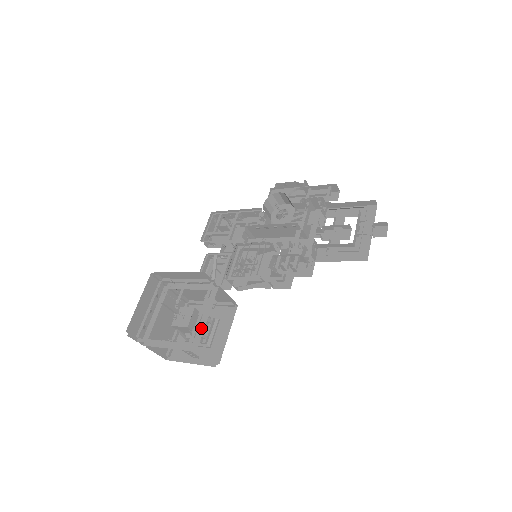
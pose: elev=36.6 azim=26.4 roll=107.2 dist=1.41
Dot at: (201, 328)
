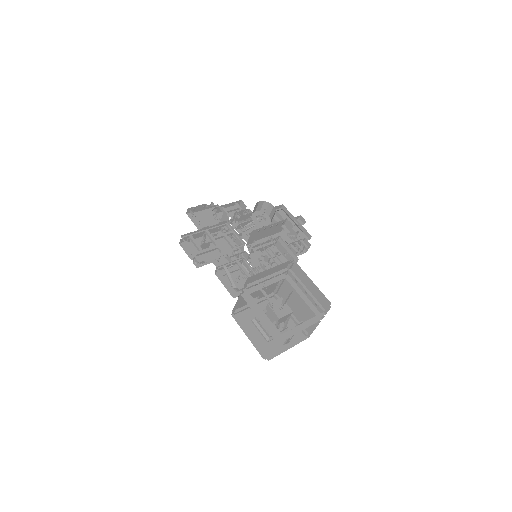
Dot at: (309, 303)
